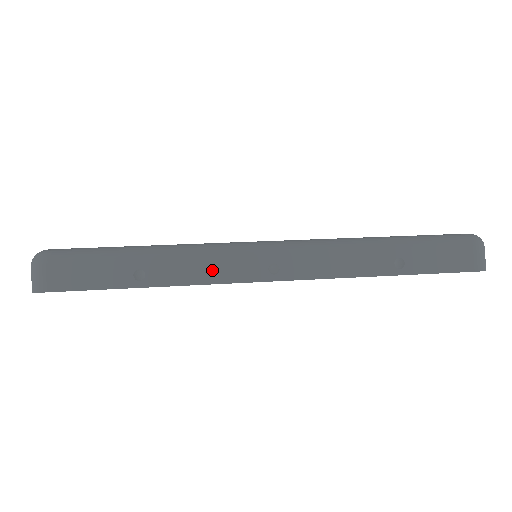
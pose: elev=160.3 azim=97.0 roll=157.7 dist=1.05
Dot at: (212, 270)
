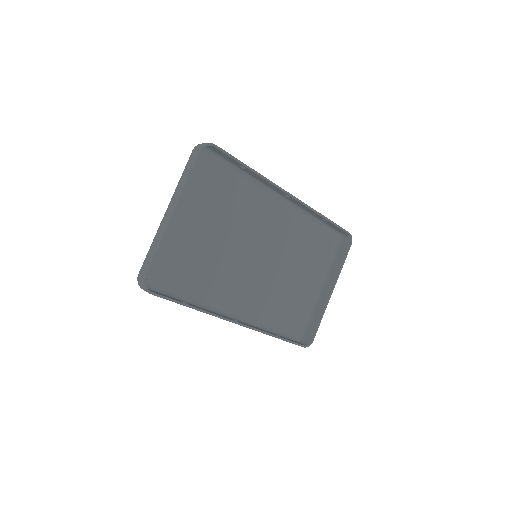
Dot at: occluded
